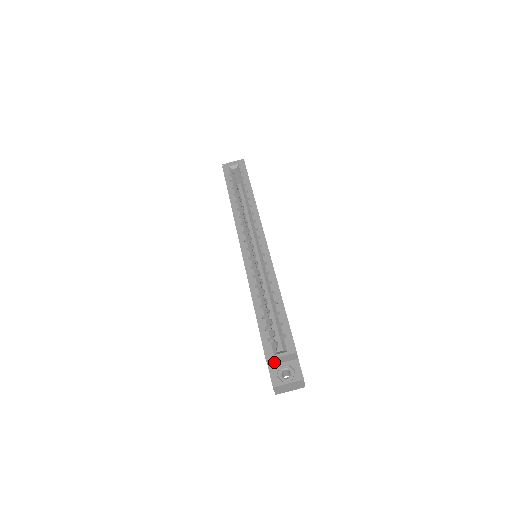
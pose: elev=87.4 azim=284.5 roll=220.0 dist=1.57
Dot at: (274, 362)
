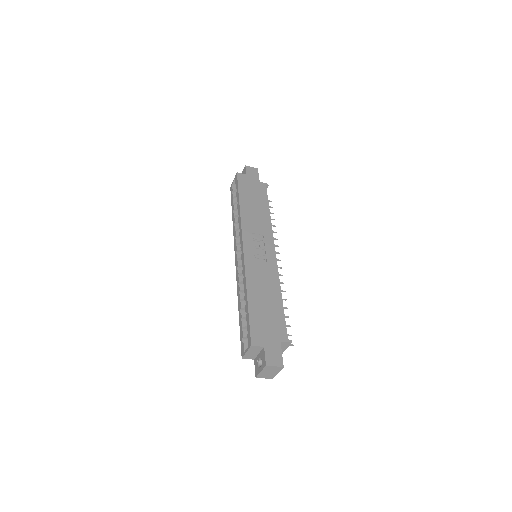
Dot at: (252, 356)
